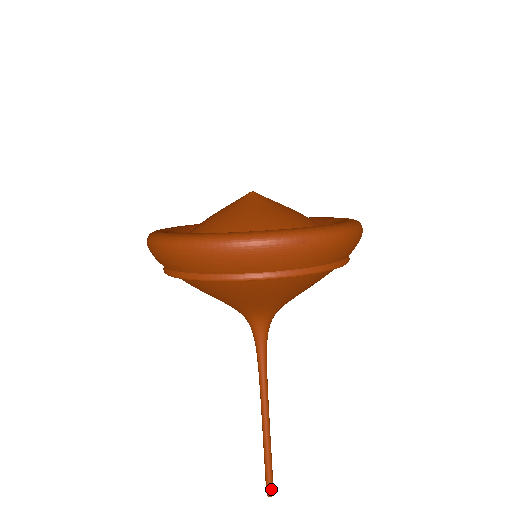
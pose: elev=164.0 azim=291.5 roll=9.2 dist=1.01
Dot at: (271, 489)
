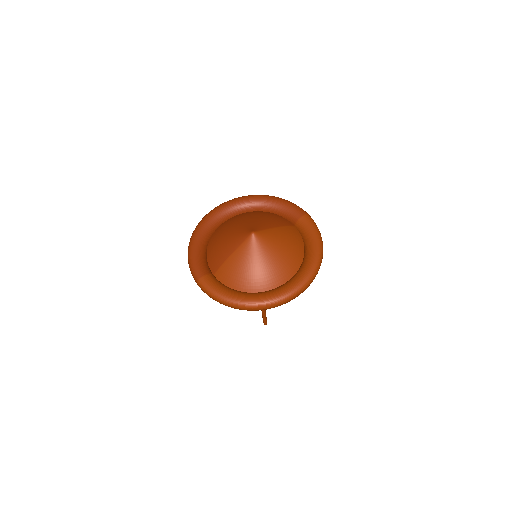
Dot at: (266, 323)
